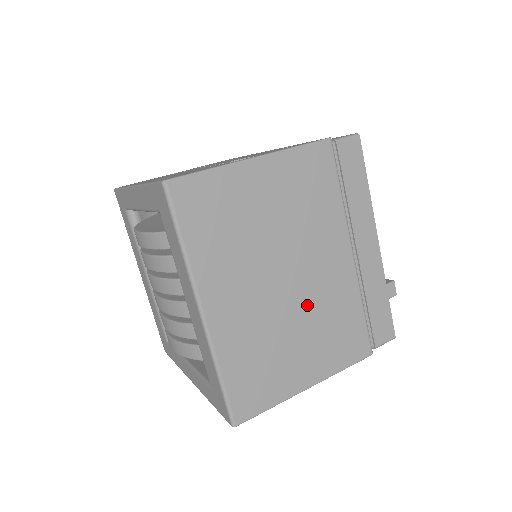
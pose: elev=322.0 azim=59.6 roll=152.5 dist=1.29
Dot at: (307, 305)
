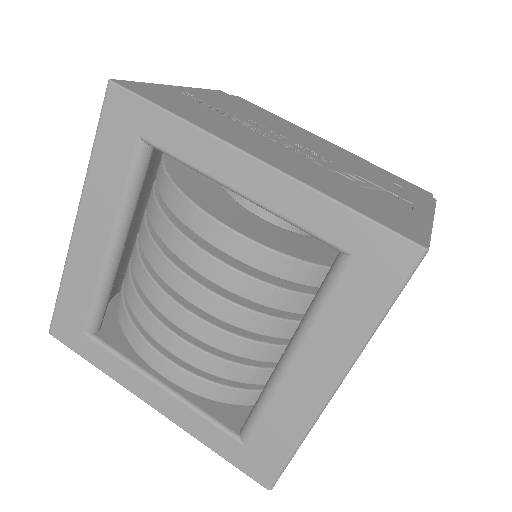
Dot at: occluded
